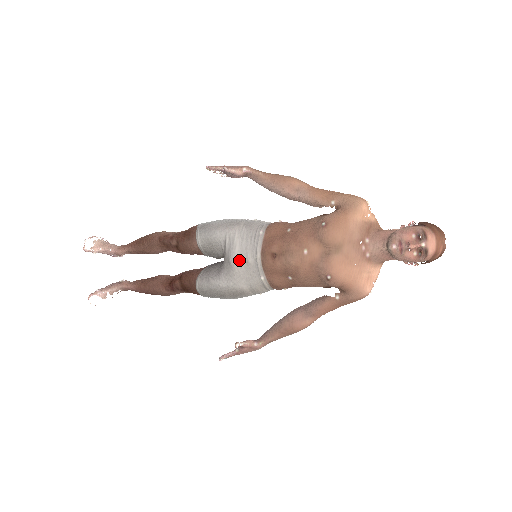
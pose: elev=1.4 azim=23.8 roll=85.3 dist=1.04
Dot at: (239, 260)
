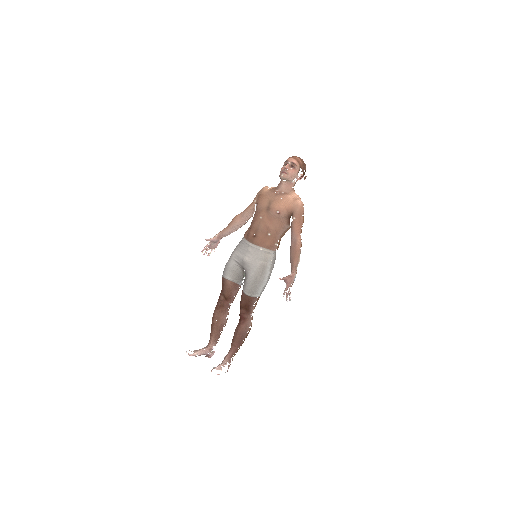
Dot at: (246, 256)
